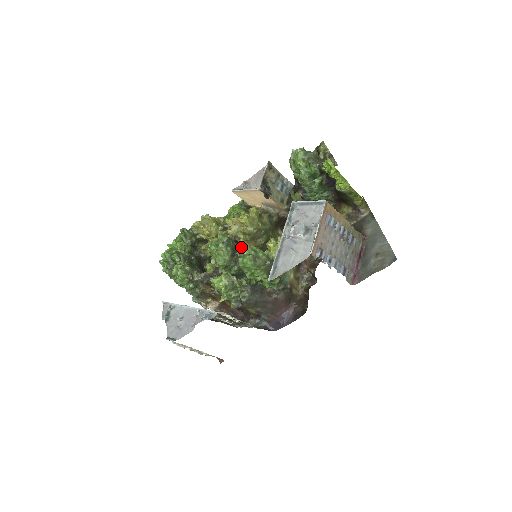
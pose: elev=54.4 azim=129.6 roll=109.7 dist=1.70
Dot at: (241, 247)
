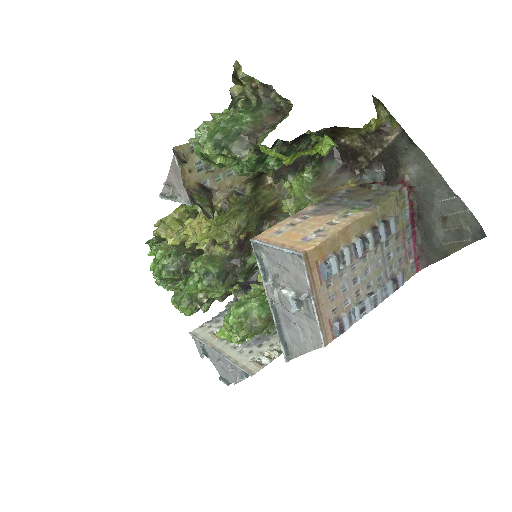
Dot at: occluded
